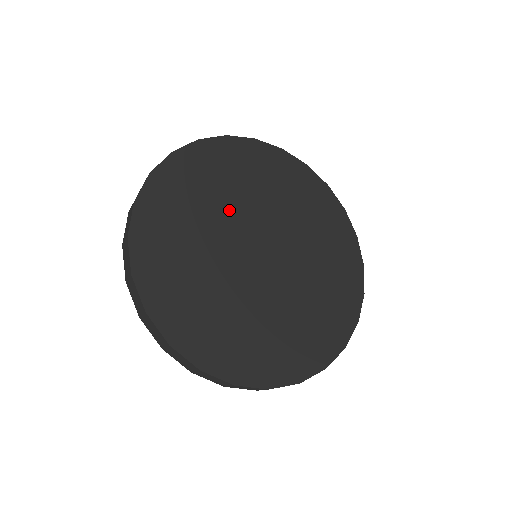
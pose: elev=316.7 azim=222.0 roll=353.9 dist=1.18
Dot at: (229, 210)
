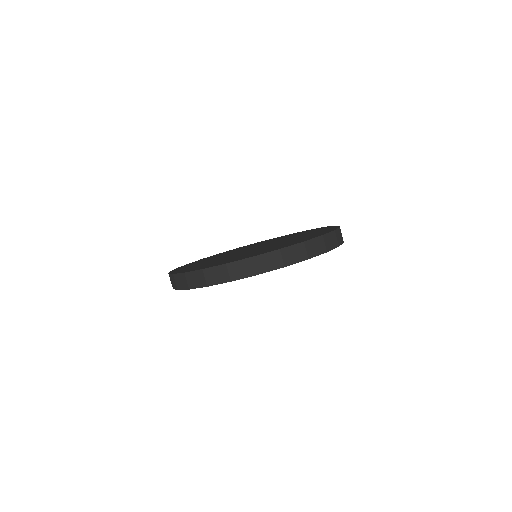
Dot at: (220, 258)
